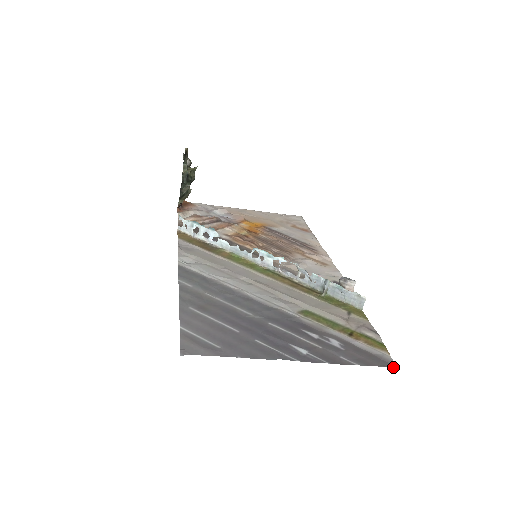
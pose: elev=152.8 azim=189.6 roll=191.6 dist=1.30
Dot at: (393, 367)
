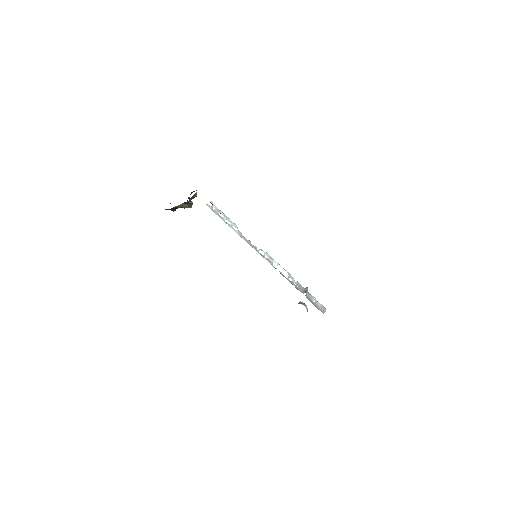
Dot at: occluded
